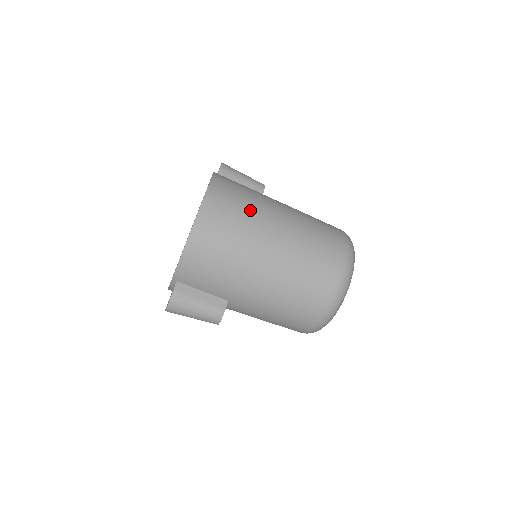
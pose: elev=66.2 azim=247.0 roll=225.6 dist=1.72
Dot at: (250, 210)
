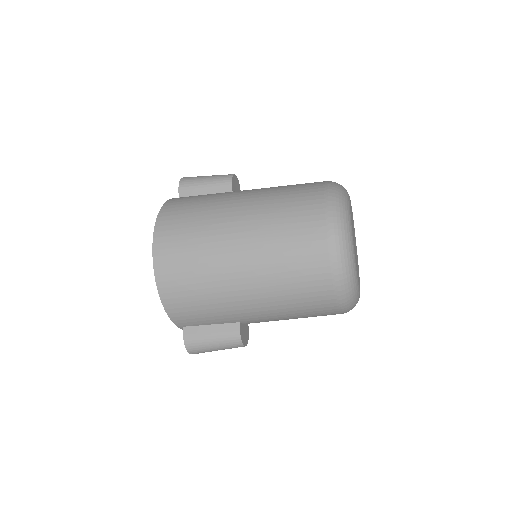
Dot at: (202, 231)
